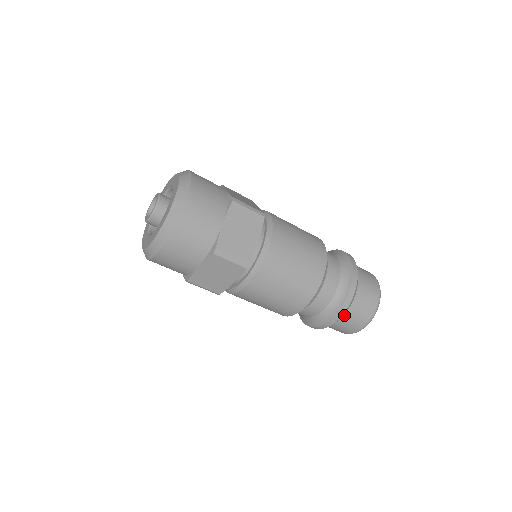
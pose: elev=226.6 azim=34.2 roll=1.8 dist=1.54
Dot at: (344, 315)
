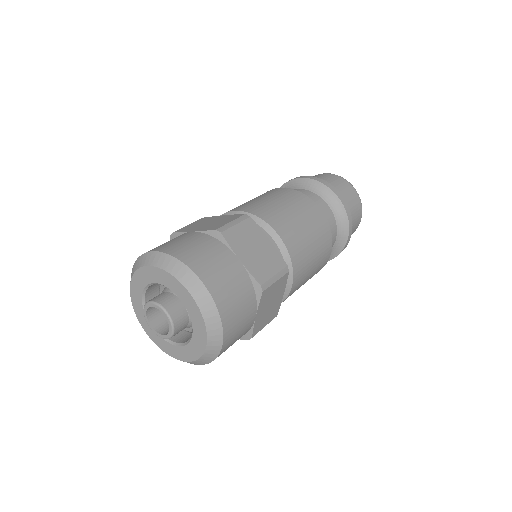
Dot at: occluded
